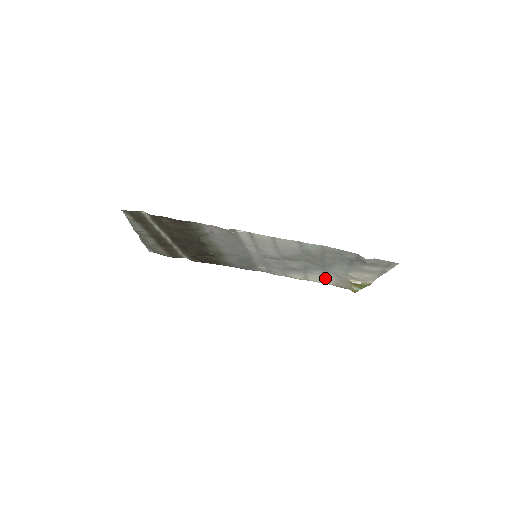
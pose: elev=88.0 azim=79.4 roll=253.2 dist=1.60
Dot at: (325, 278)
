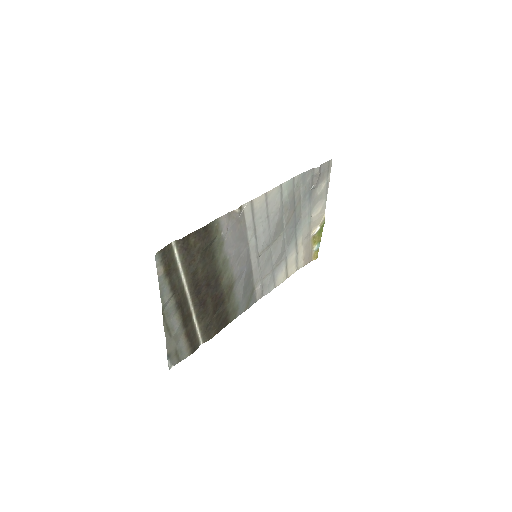
Dot at: (297, 255)
